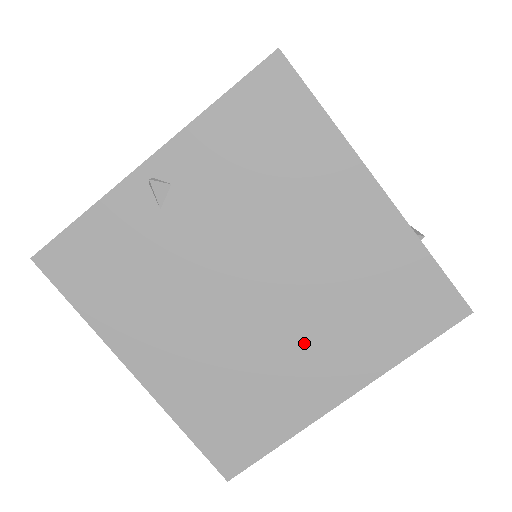
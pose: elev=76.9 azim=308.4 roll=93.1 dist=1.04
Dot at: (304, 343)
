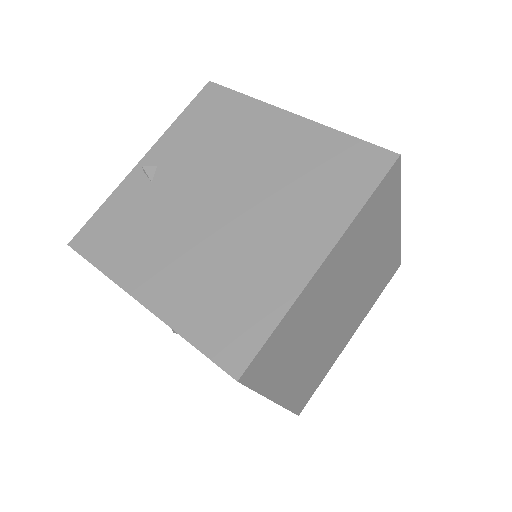
Dot at: (273, 227)
